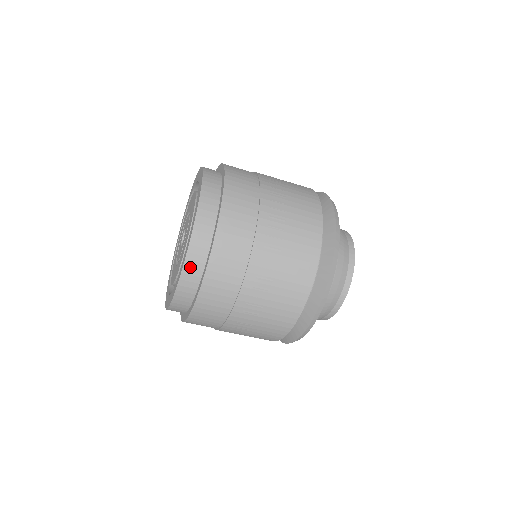
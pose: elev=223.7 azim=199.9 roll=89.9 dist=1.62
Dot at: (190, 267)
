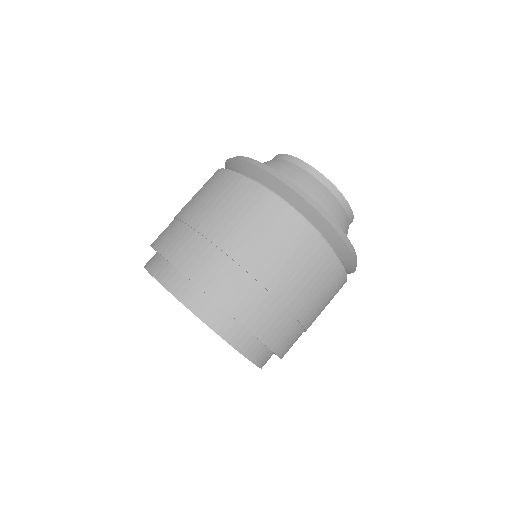
Dot at: (237, 341)
